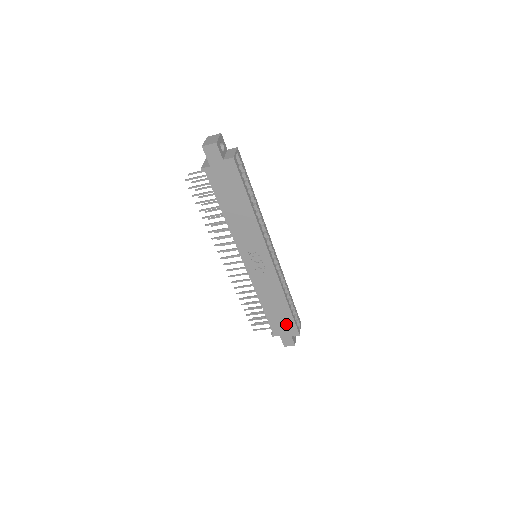
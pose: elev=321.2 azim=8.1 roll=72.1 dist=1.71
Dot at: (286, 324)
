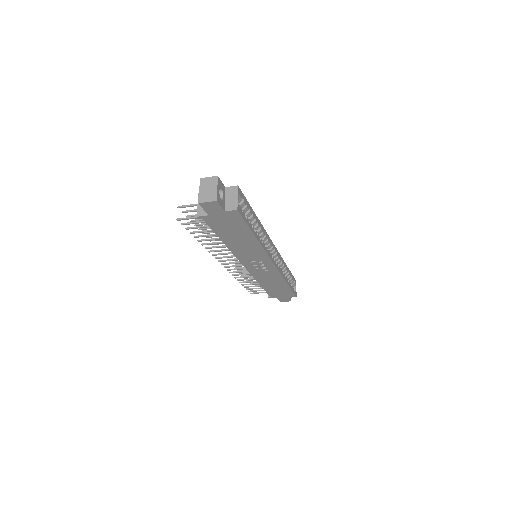
Dot at: (284, 293)
